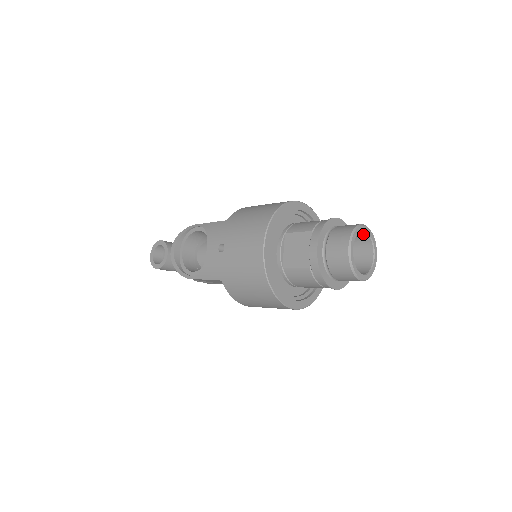
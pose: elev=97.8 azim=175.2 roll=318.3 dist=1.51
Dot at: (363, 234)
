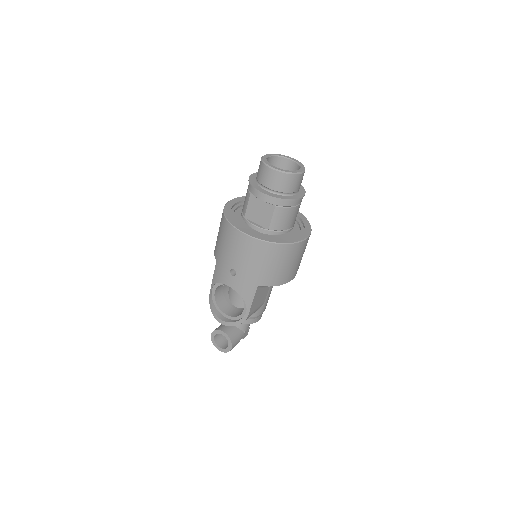
Dot at: (271, 160)
